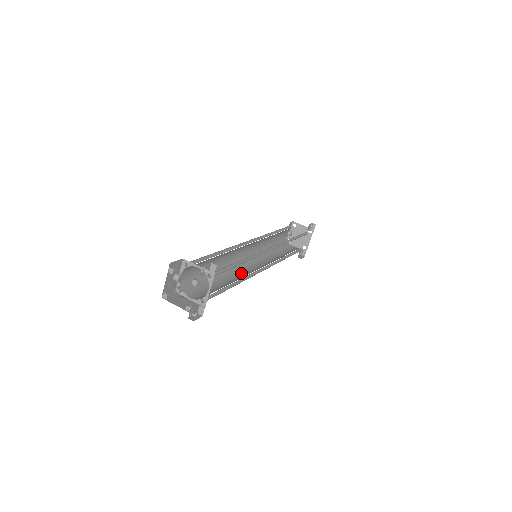
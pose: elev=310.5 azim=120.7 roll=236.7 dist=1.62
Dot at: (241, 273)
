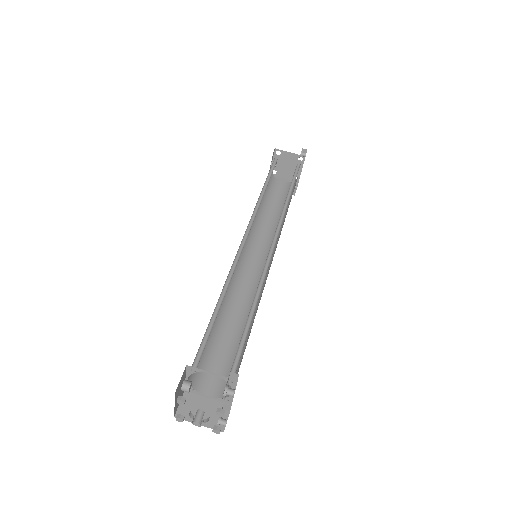
Dot at: (245, 291)
